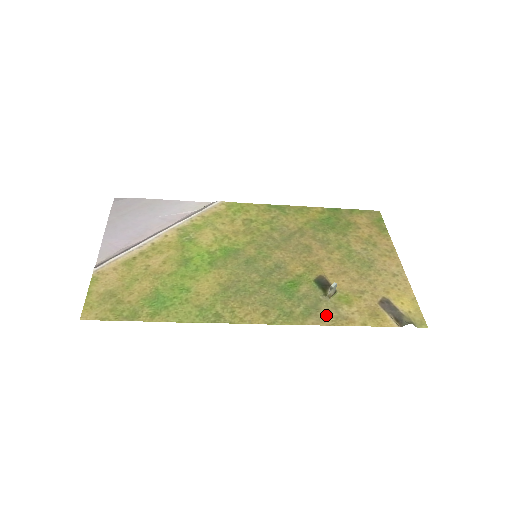
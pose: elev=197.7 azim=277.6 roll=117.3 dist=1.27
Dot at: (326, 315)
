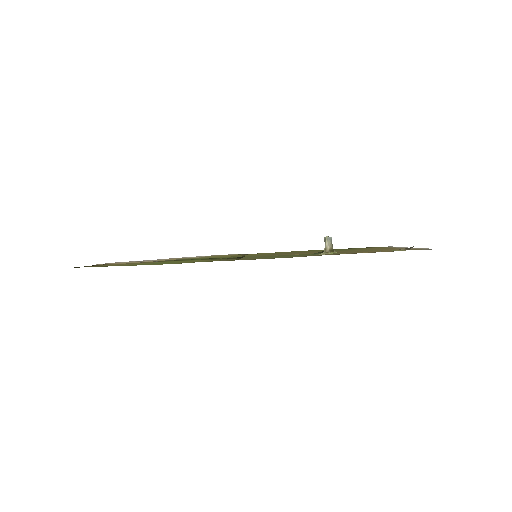
Dot at: occluded
